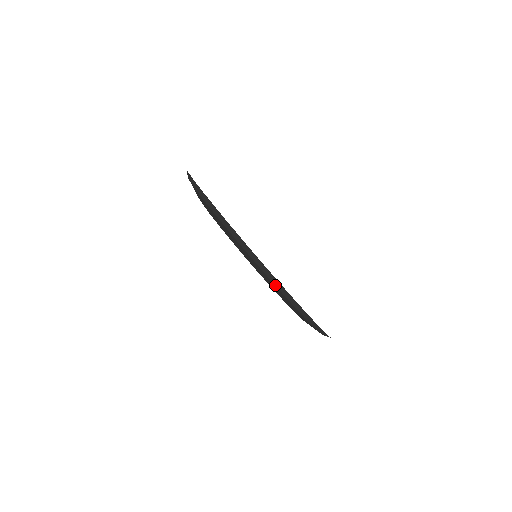
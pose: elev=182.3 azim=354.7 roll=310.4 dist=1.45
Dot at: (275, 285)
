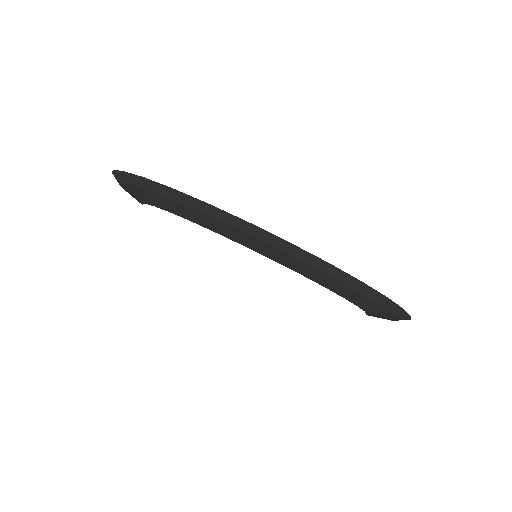
Dot at: (146, 189)
